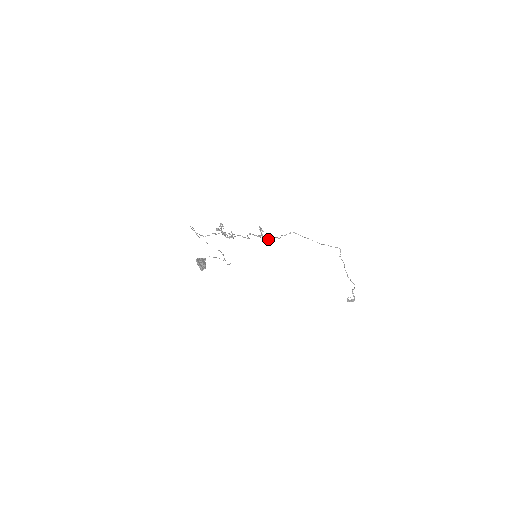
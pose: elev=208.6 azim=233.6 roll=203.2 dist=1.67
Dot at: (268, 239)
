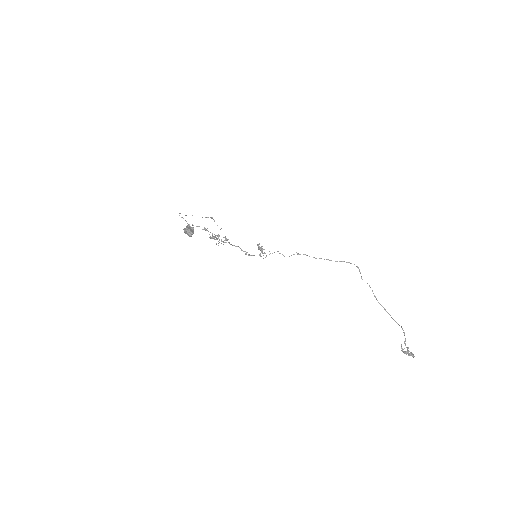
Dot at: (269, 254)
